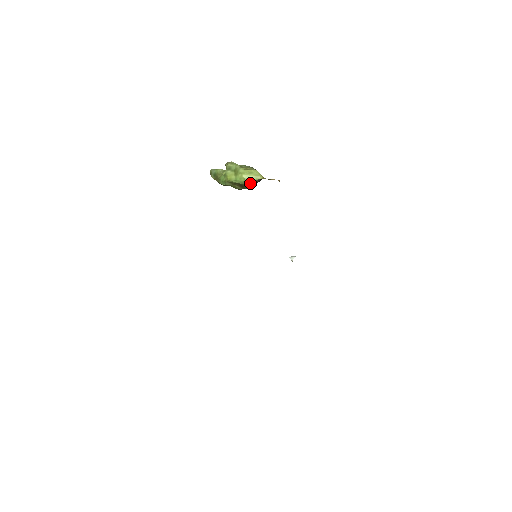
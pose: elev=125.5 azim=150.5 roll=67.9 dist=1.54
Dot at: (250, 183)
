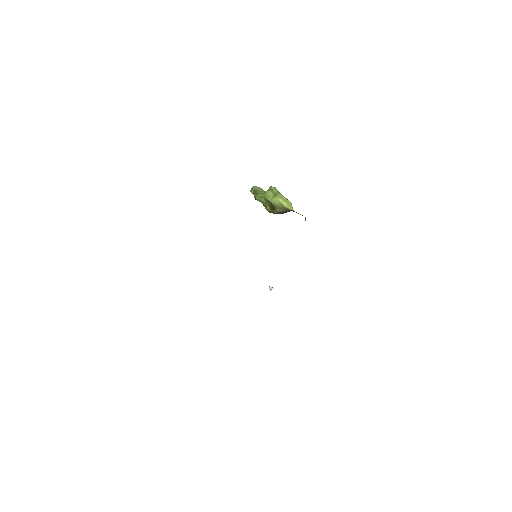
Dot at: (281, 208)
